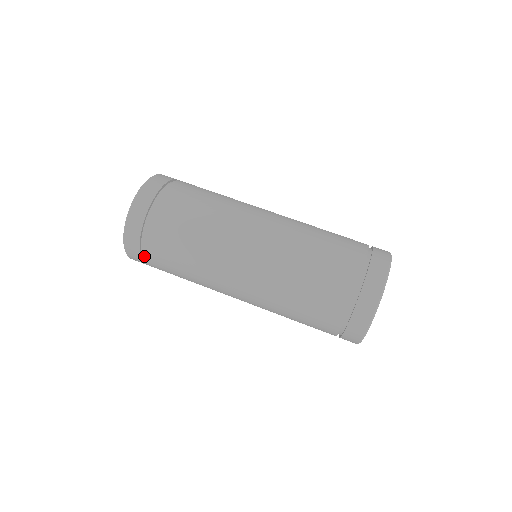
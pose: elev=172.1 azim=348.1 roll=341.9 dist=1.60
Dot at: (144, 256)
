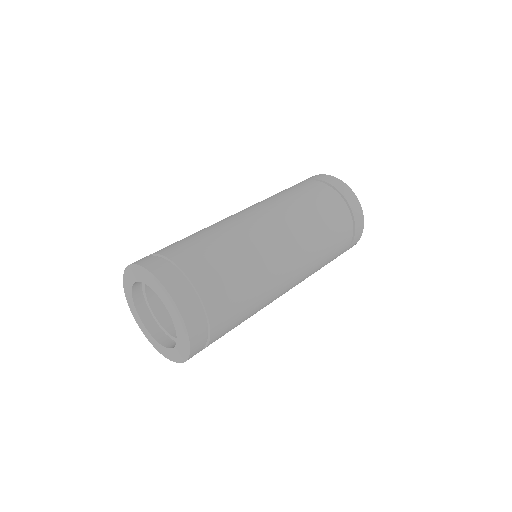
Dot at: occluded
